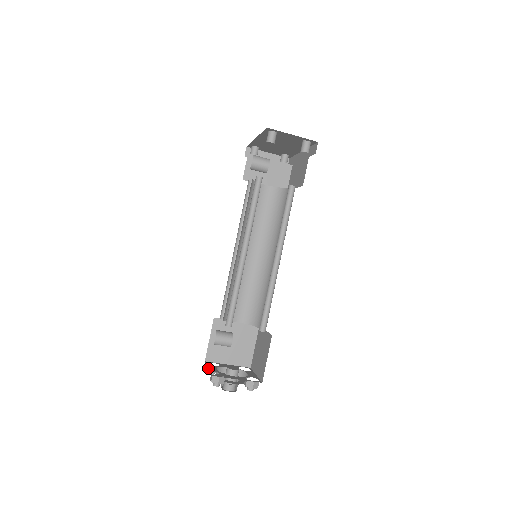
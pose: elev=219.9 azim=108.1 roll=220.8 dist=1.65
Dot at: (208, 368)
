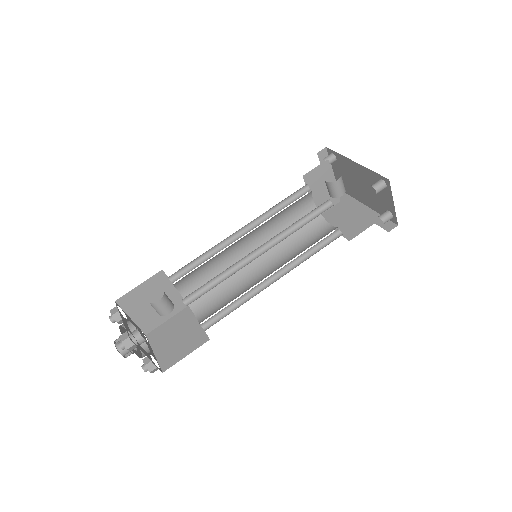
Dot at: (122, 319)
